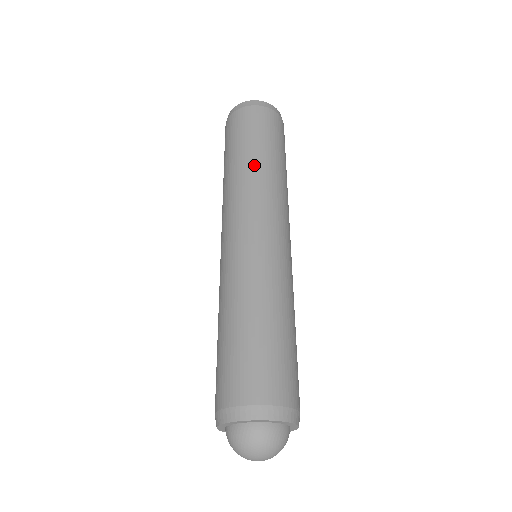
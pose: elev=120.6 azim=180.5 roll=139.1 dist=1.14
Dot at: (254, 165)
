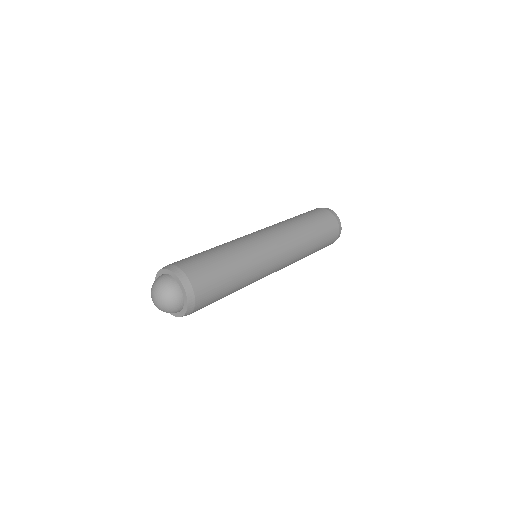
Dot at: (297, 222)
